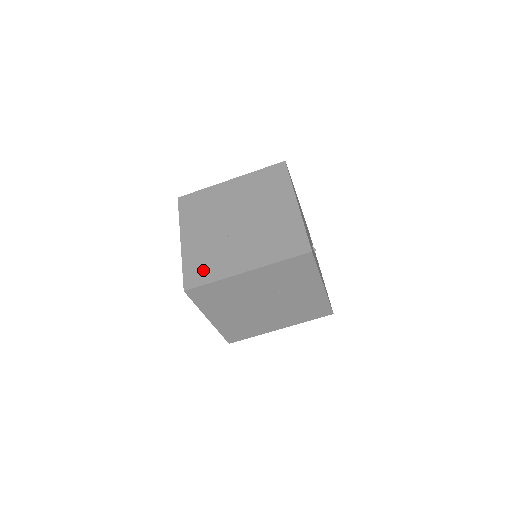
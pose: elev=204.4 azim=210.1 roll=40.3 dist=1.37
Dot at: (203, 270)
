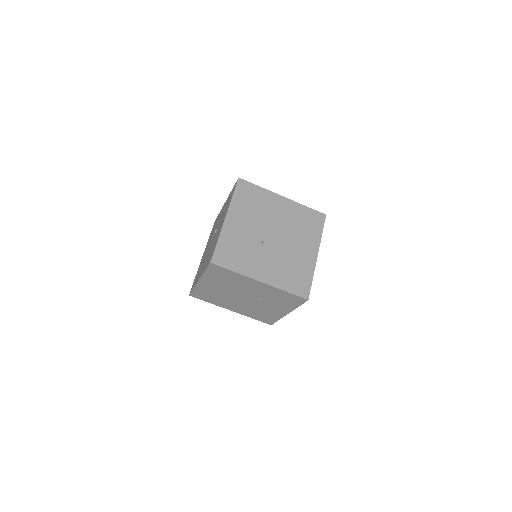
Dot at: (231, 256)
